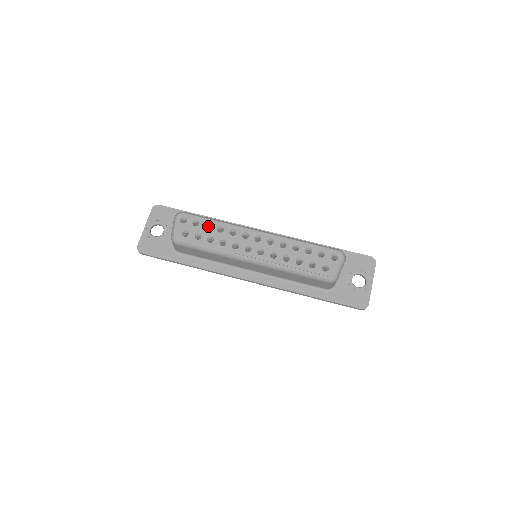
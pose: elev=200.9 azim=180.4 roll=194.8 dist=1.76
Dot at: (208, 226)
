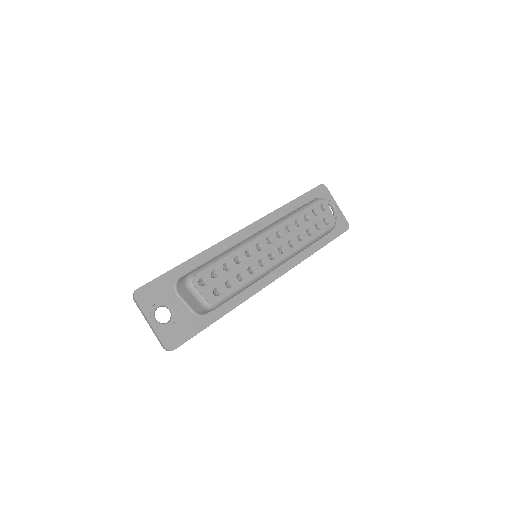
Dot at: occluded
